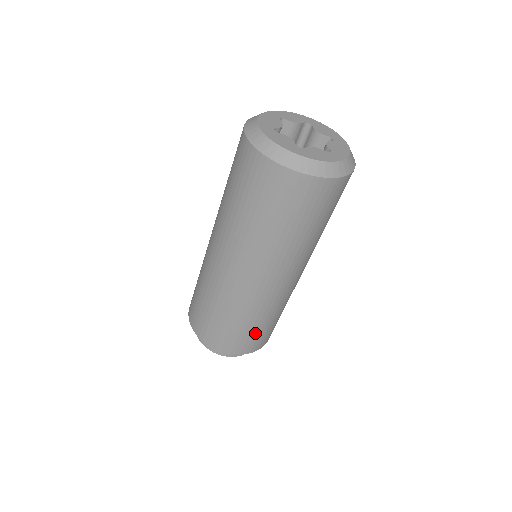
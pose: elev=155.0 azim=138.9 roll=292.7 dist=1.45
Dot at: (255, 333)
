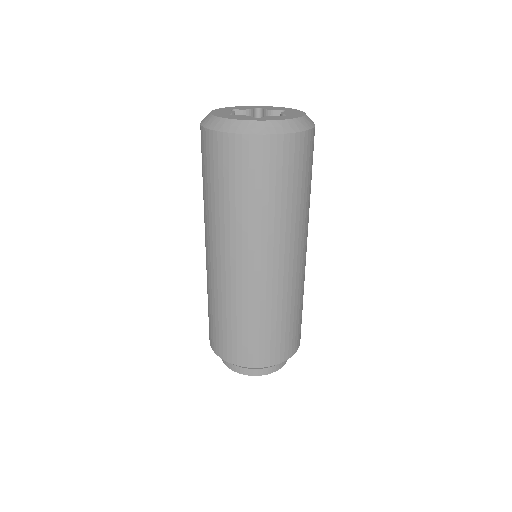
Dot at: (233, 334)
